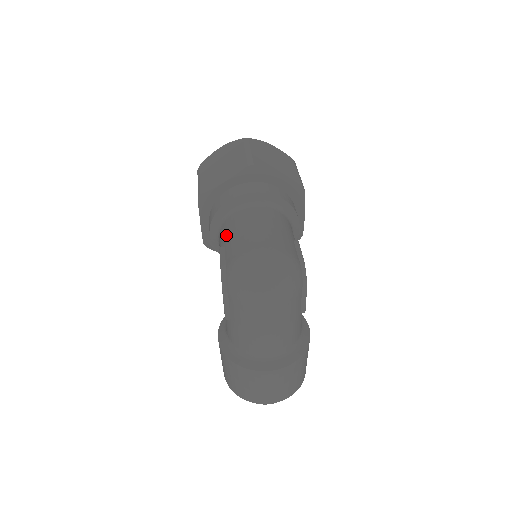
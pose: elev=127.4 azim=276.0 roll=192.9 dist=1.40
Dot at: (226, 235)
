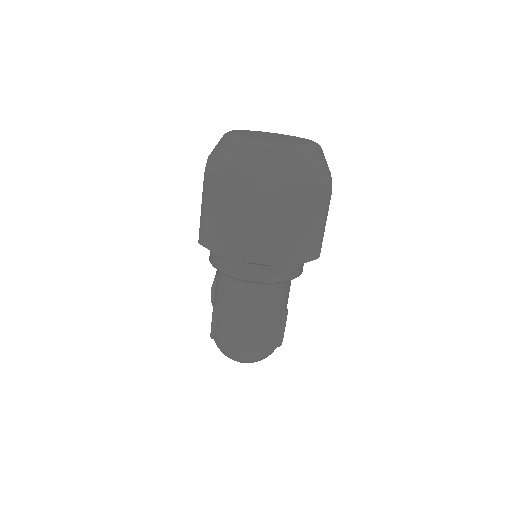
Dot at: (221, 299)
